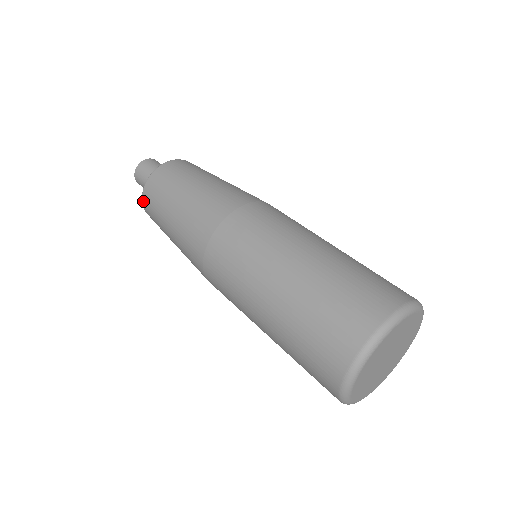
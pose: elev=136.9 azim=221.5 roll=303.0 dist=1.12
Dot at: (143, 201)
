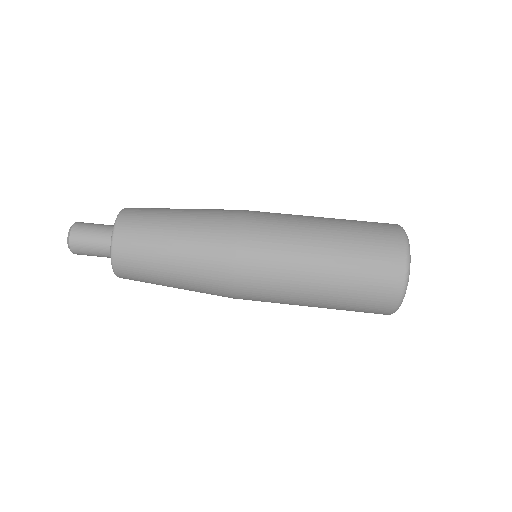
Dot at: (120, 277)
